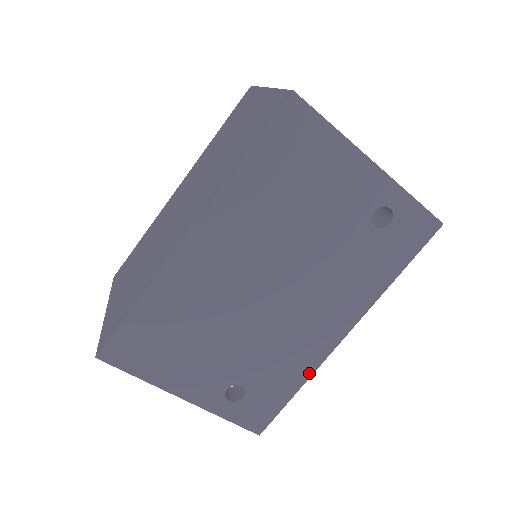
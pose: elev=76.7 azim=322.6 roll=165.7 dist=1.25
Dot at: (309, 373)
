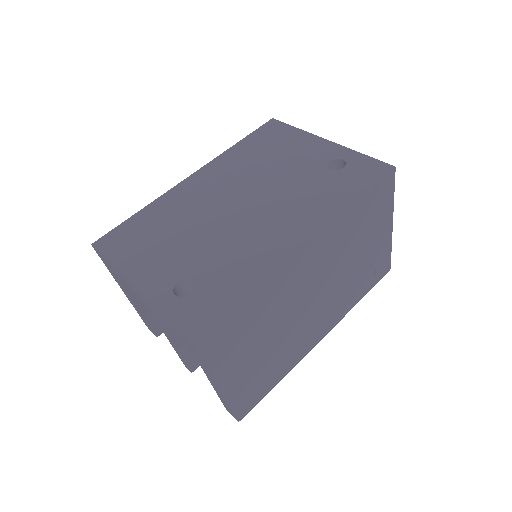
Dot at: (264, 277)
